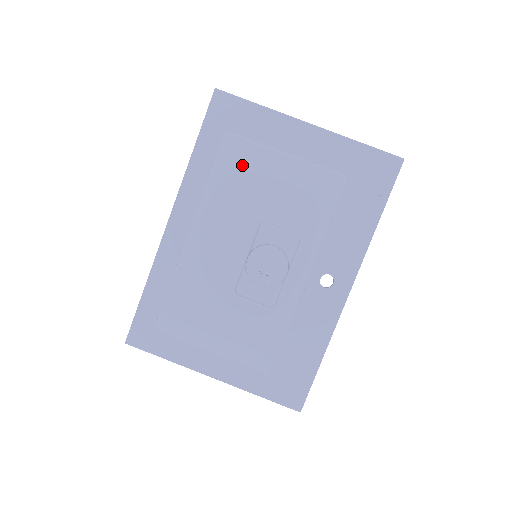
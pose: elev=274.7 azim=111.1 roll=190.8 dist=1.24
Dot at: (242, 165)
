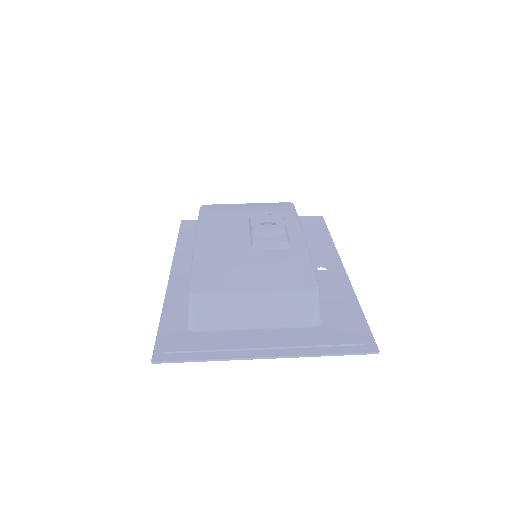
Dot at: (220, 209)
